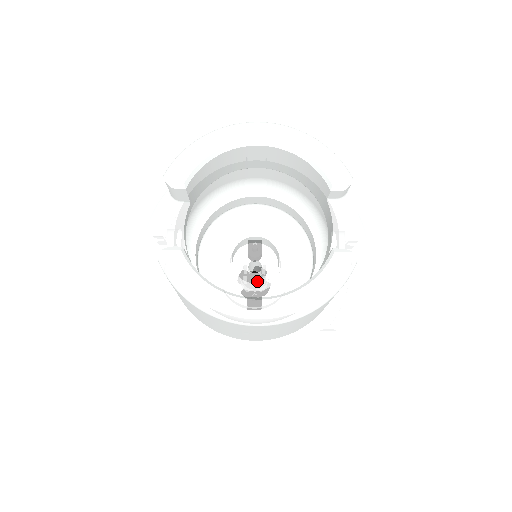
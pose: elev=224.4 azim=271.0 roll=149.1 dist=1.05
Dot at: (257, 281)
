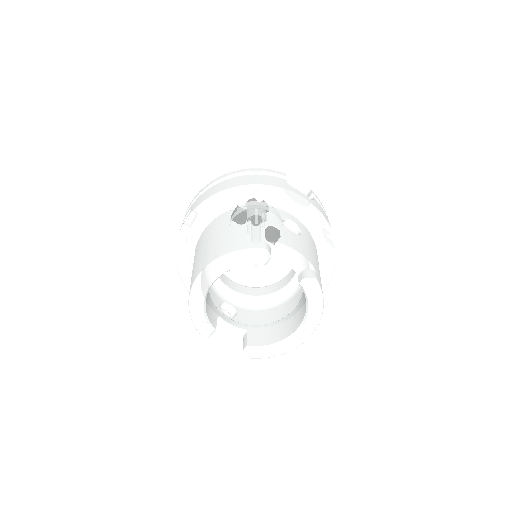
Dot at: occluded
